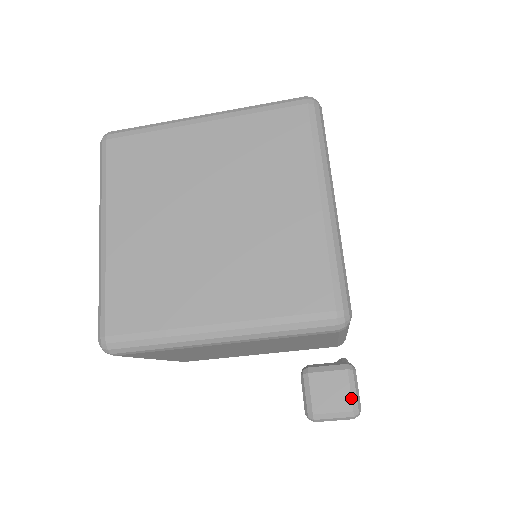
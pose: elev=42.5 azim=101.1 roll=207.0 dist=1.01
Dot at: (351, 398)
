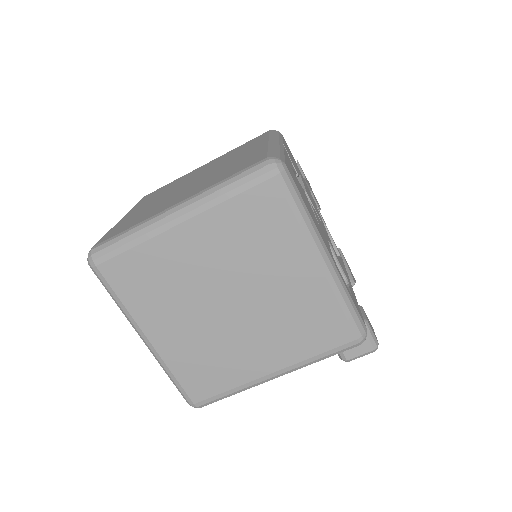
Dot at: (371, 343)
